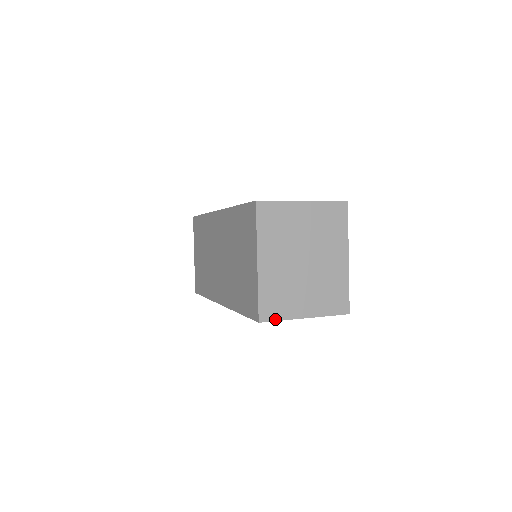
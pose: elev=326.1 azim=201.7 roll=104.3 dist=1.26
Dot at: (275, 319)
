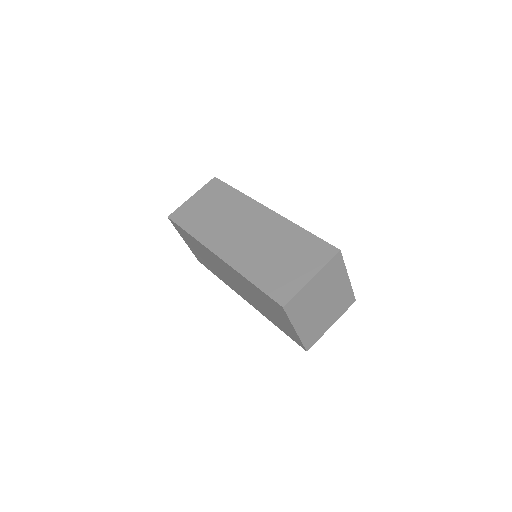
Dot at: (315, 342)
